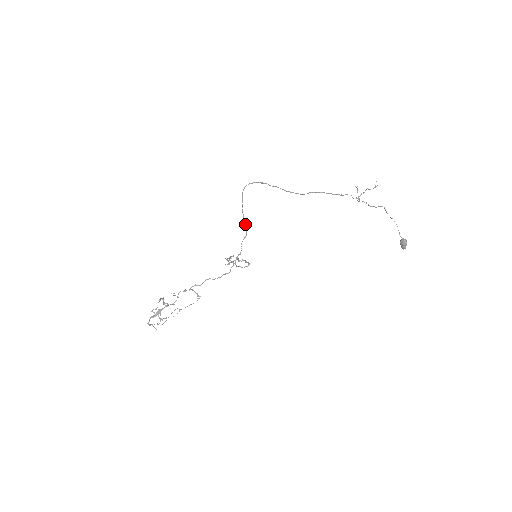
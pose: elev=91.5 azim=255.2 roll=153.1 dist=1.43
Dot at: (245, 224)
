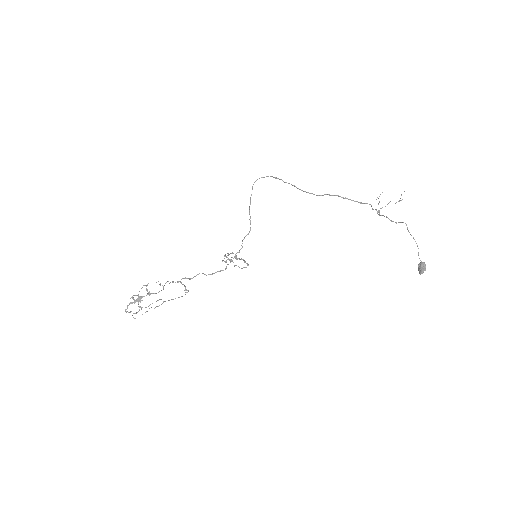
Dot at: (250, 220)
